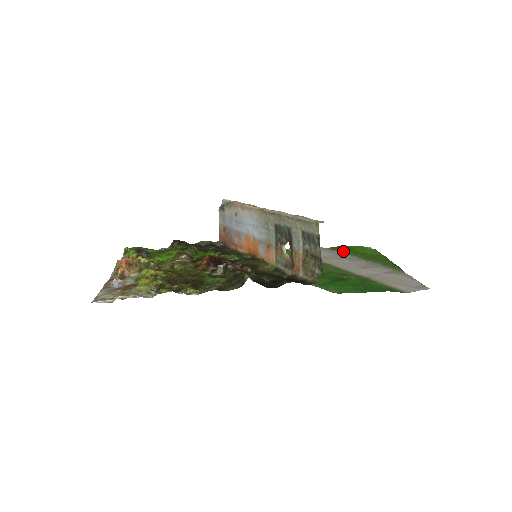
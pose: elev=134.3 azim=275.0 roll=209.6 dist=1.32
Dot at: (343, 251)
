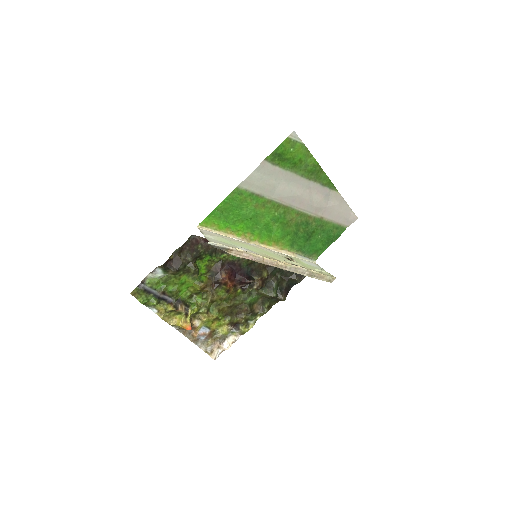
Dot at: (283, 166)
